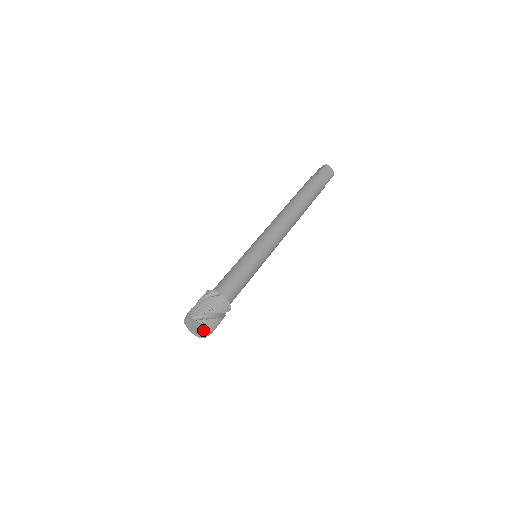
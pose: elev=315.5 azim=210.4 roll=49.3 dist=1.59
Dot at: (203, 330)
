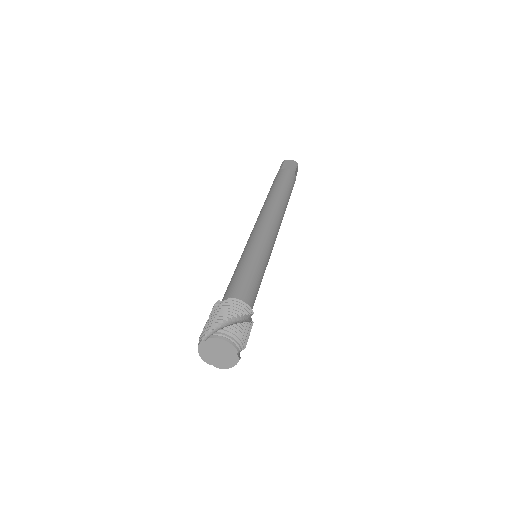
Dot at: (226, 346)
